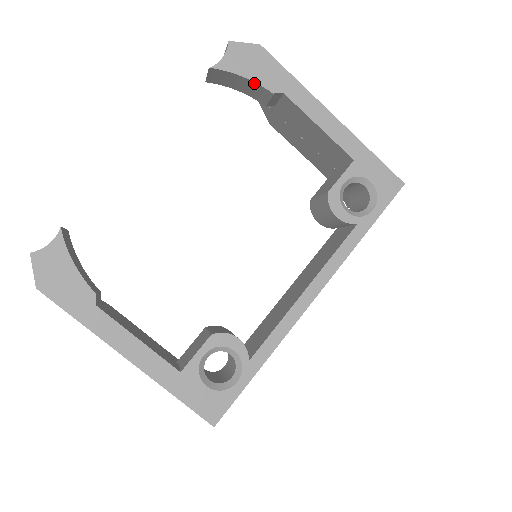
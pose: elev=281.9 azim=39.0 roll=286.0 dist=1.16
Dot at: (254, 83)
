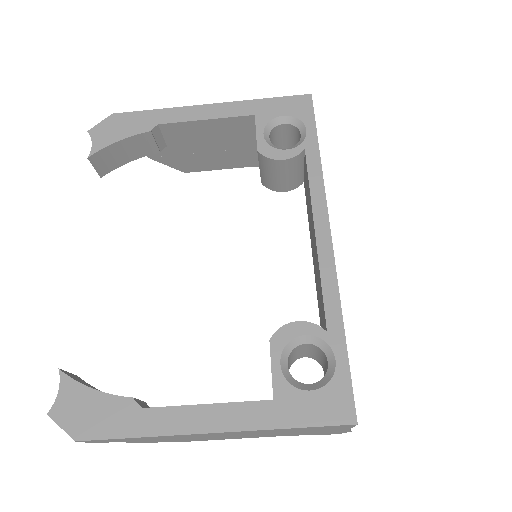
Dot at: (130, 139)
